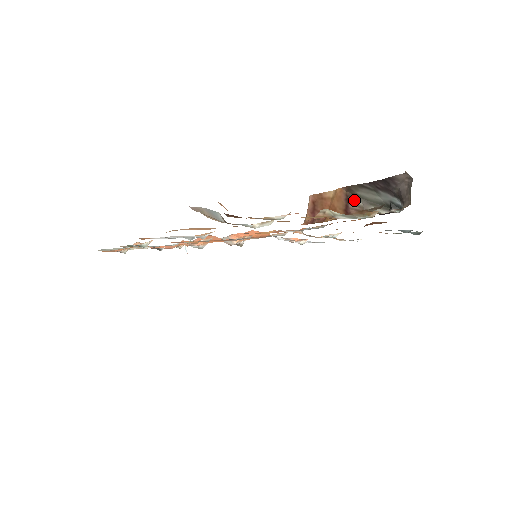
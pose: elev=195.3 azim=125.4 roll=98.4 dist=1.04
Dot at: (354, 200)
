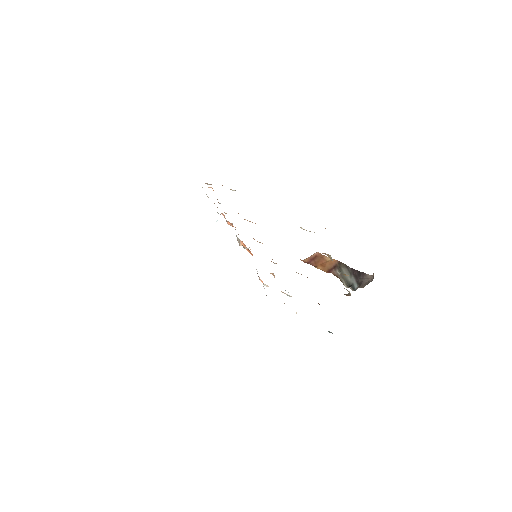
Dot at: (338, 269)
